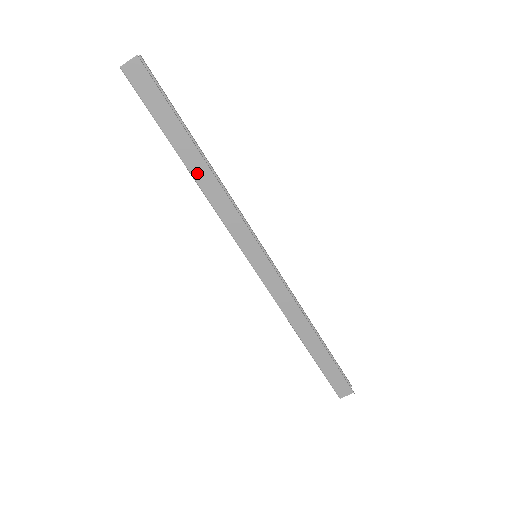
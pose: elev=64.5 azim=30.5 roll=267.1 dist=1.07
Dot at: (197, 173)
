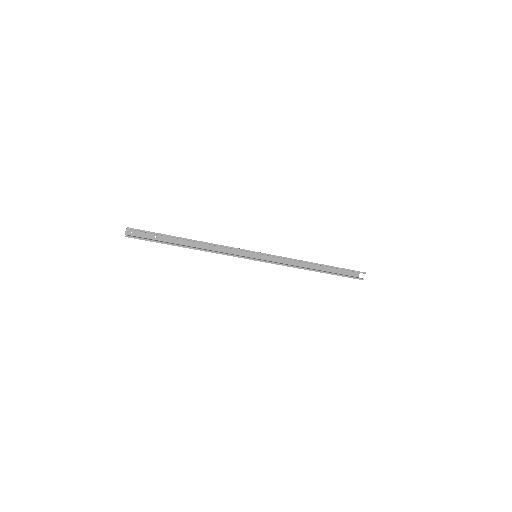
Dot at: occluded
